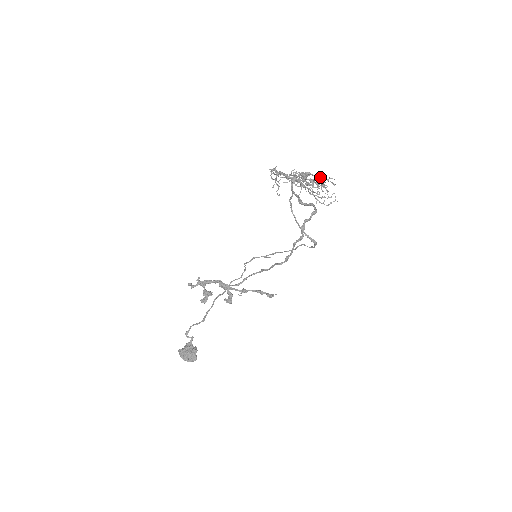
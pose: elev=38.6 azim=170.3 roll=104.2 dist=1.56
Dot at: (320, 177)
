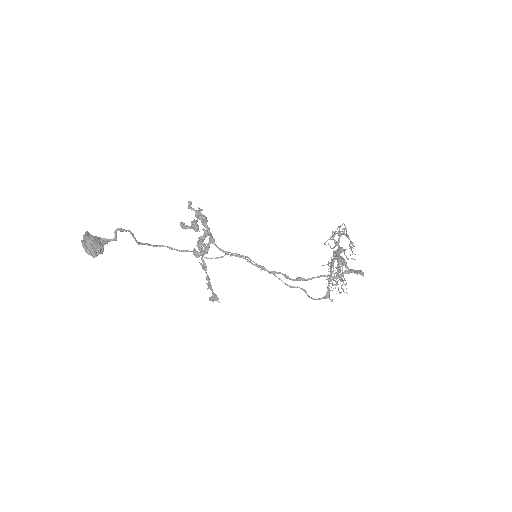
Dot at: occluded
